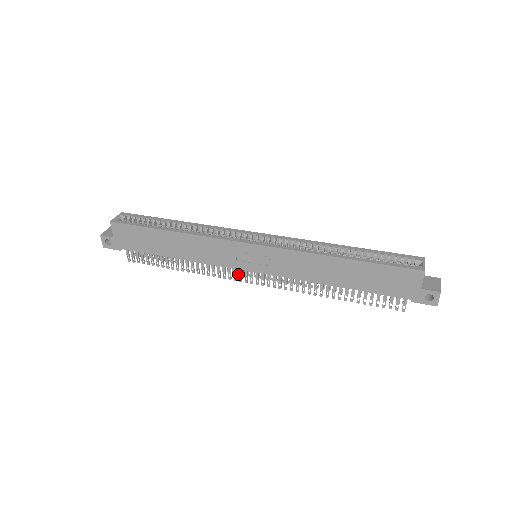
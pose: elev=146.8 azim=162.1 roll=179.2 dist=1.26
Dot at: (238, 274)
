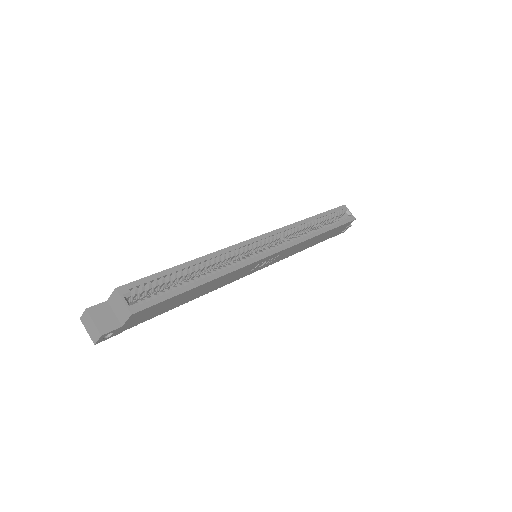
Dot at: occluded
